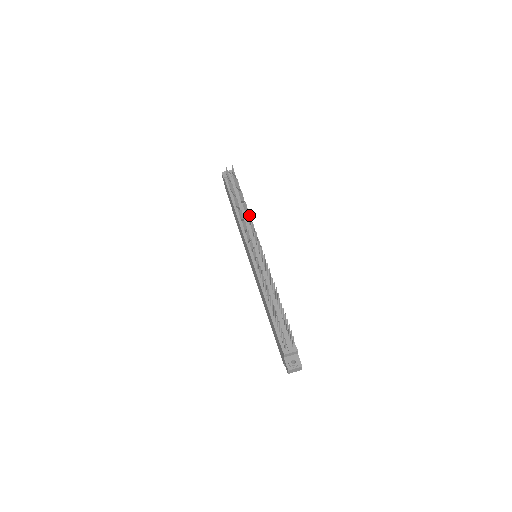
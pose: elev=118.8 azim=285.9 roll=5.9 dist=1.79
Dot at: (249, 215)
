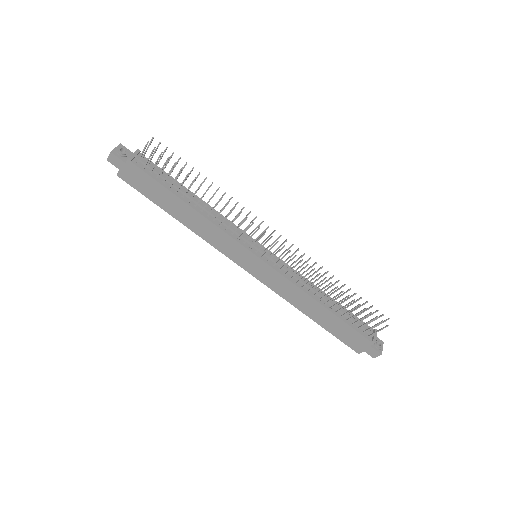
Dot at: (235, 206)
